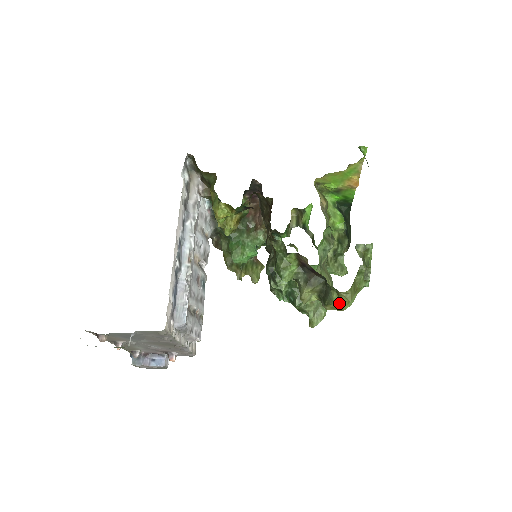
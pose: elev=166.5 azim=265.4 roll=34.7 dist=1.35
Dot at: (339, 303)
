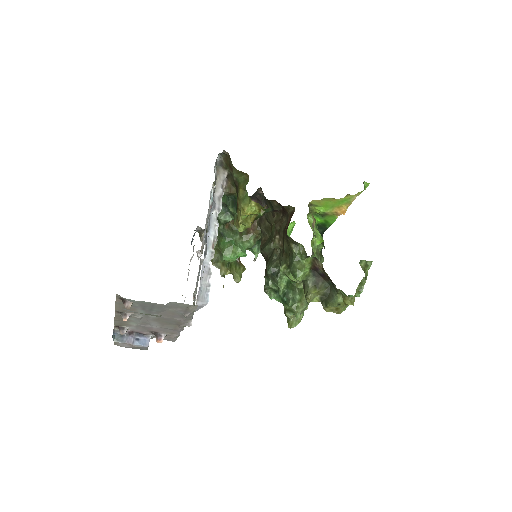
Dot at: (340, 306)
